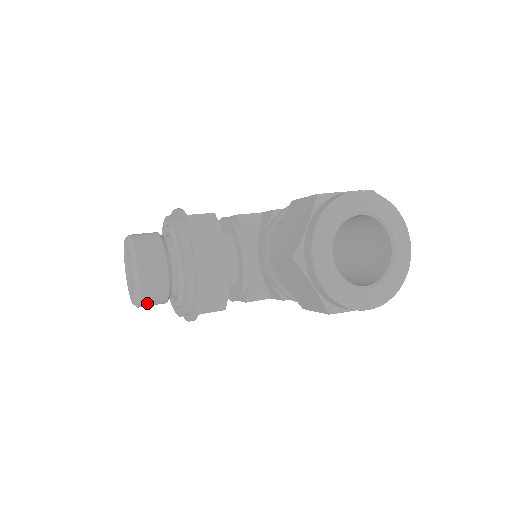
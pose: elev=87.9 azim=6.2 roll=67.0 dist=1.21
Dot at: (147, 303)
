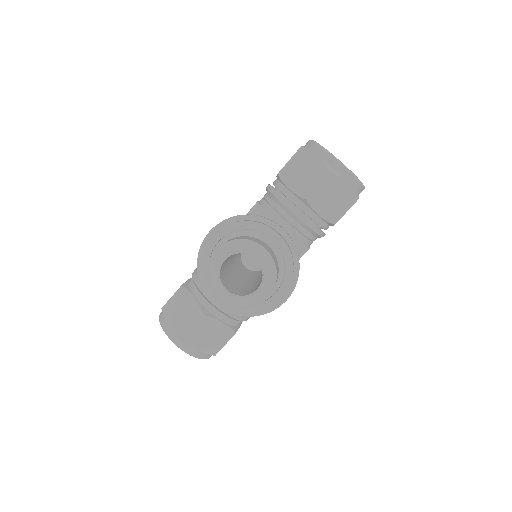
Dot at: (276, 281)
